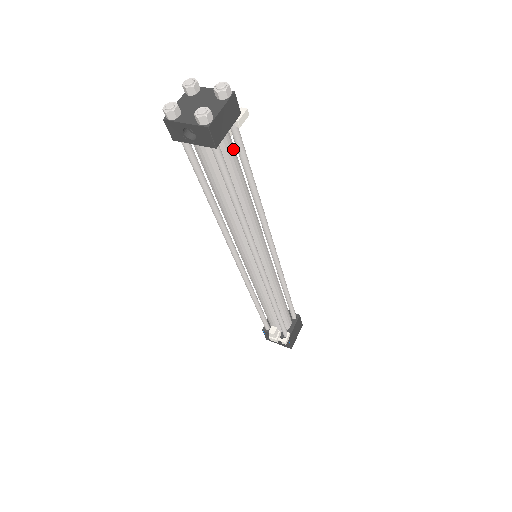
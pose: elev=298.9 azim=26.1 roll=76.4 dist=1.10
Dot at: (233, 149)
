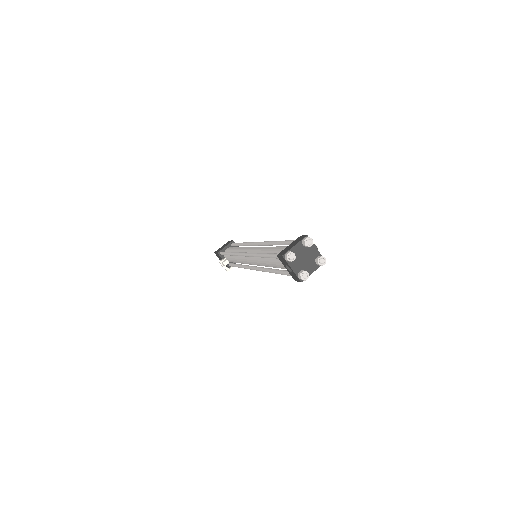
Dot at: occluded
